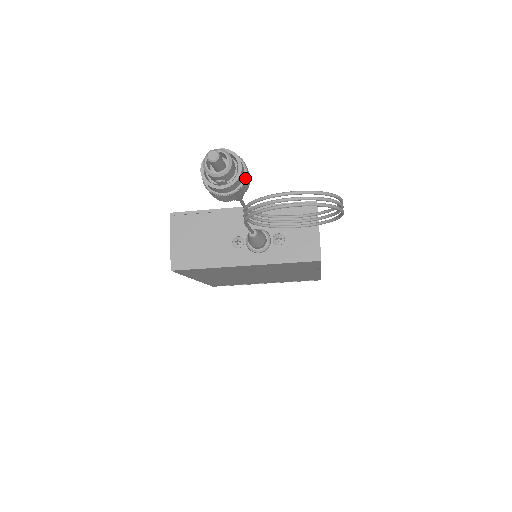
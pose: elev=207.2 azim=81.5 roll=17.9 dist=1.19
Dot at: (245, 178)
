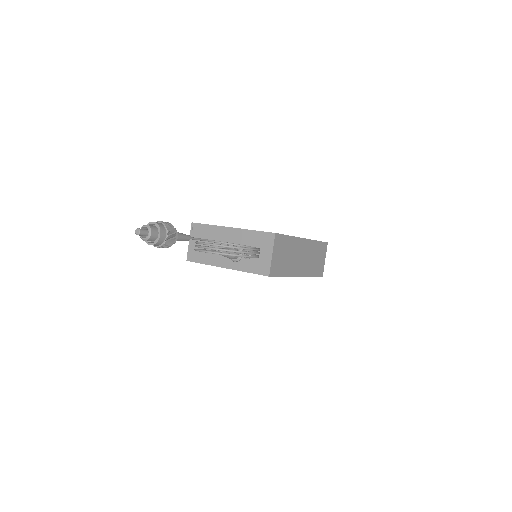
Dot at: (166, 239)
